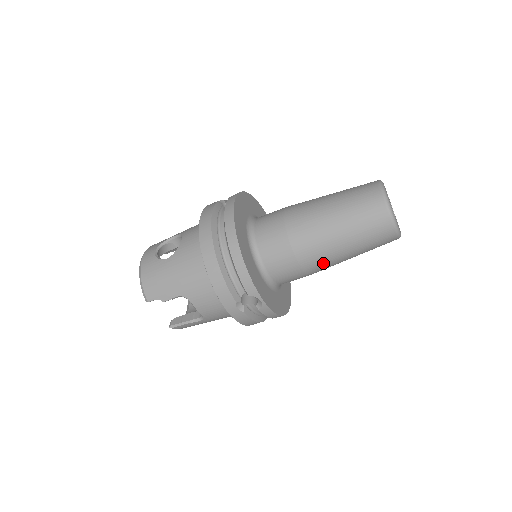
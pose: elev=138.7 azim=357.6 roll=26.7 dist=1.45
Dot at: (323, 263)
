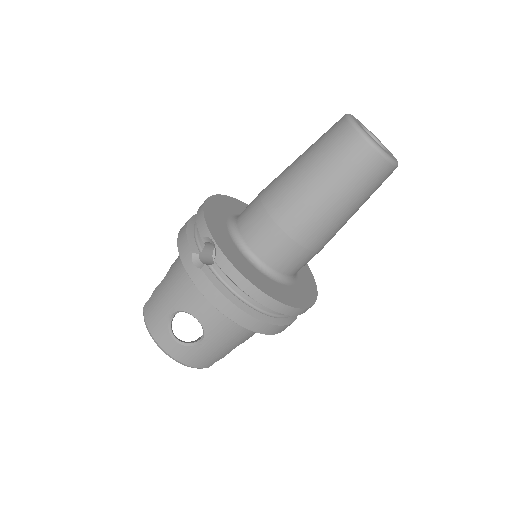
Dot at: occluded
